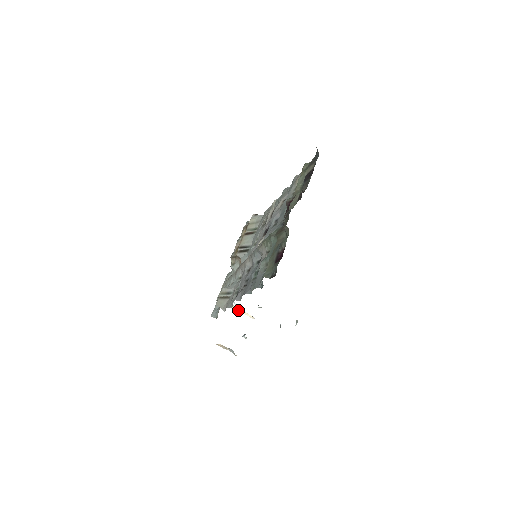
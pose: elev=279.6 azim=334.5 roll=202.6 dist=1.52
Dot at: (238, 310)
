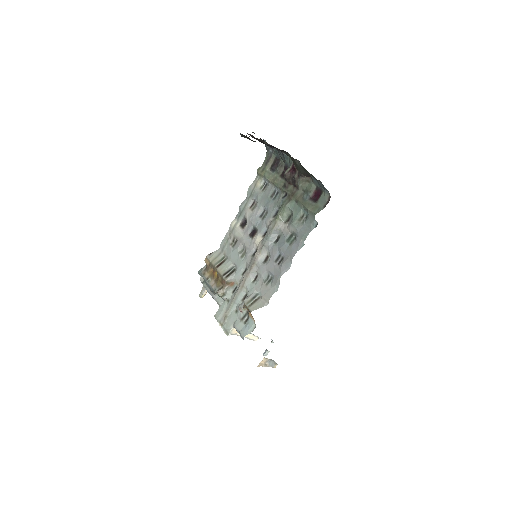
Dot at: (246, 336)
